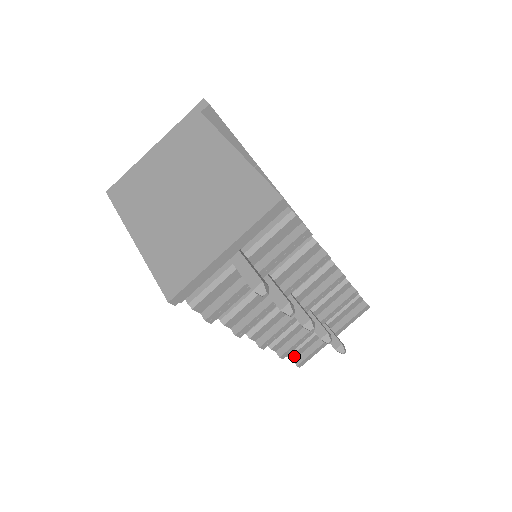
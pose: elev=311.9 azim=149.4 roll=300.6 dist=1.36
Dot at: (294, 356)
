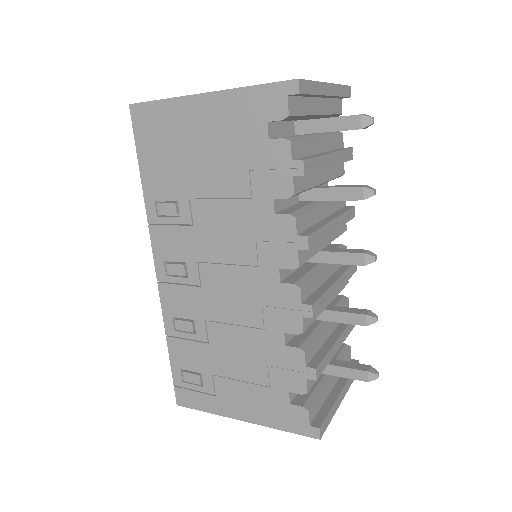
Dot at: (311, 413)
